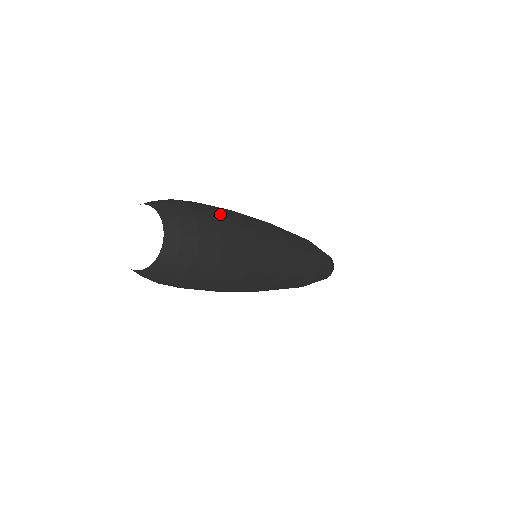
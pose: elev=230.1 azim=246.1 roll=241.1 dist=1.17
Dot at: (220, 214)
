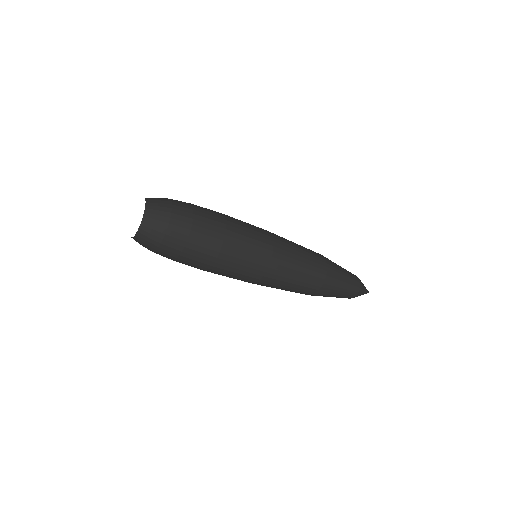
Dot at: occluded
